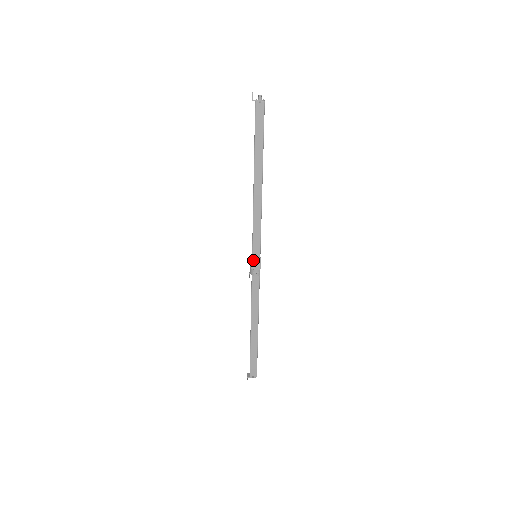
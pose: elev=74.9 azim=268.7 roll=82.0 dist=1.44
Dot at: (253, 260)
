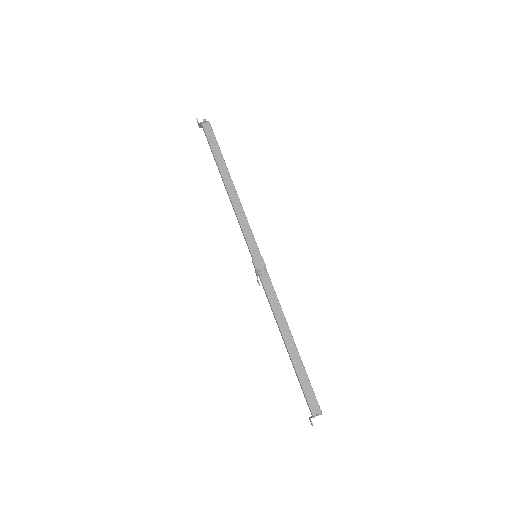
Dot at: (254, 259)
